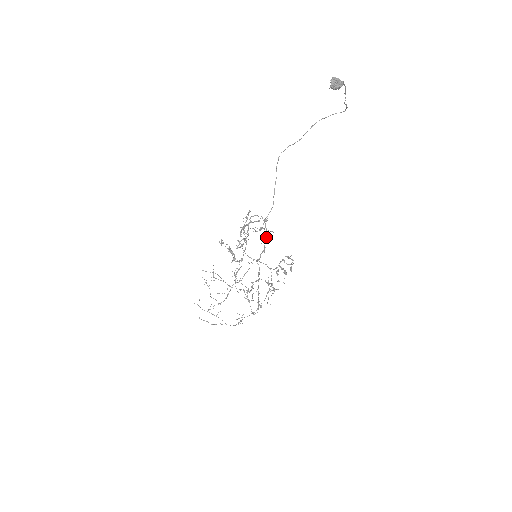
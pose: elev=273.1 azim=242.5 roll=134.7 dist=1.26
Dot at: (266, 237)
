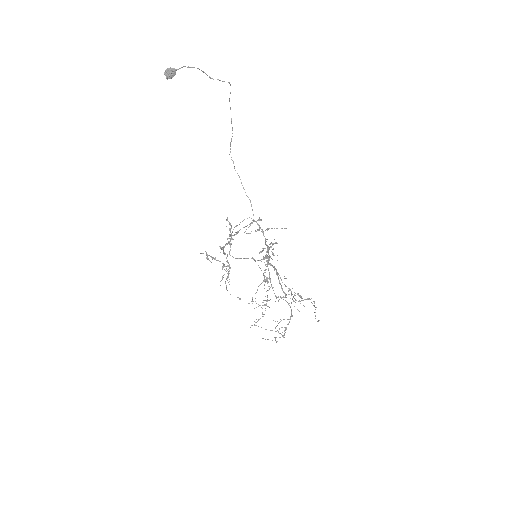
Dot at: (263, 235)
